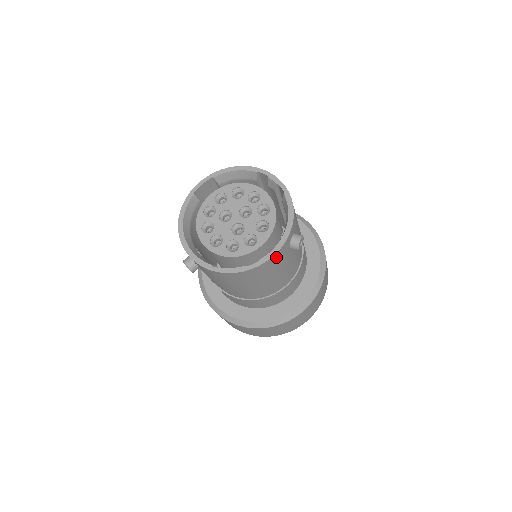
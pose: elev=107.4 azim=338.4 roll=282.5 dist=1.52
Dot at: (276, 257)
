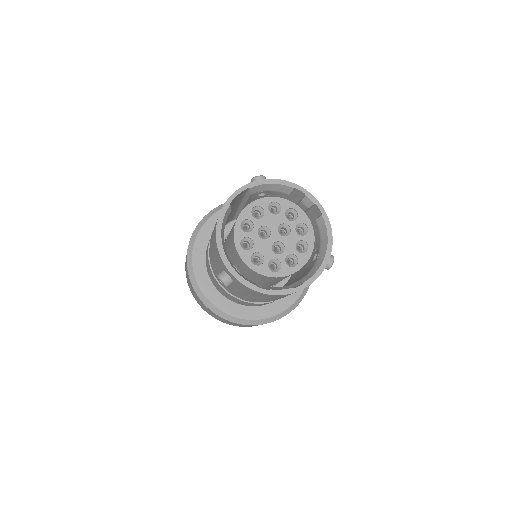
Dot at: occluded
